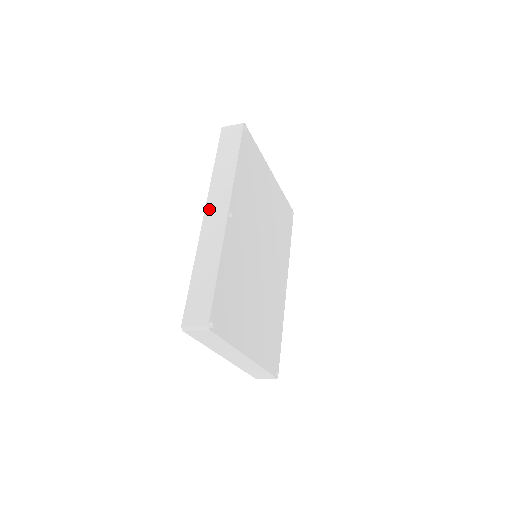
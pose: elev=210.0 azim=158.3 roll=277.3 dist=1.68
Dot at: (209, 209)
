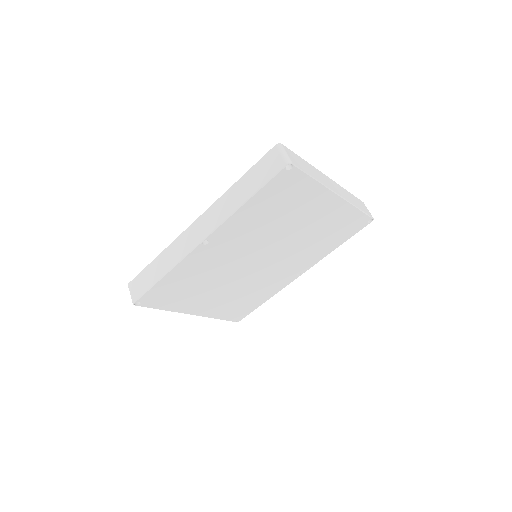
Dot at: (199, 221)
